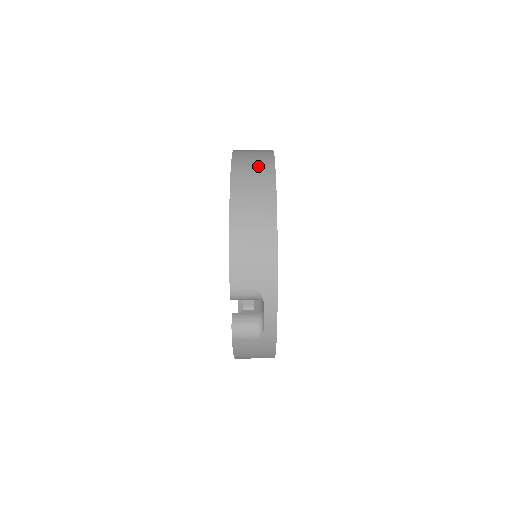
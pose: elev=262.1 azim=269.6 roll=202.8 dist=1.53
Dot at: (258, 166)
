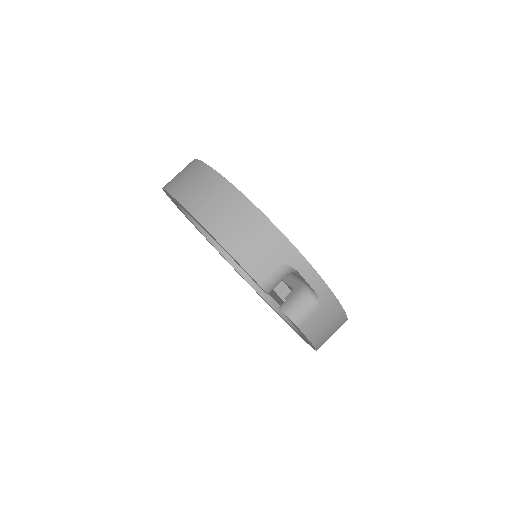
Dot at: (191, 175)
